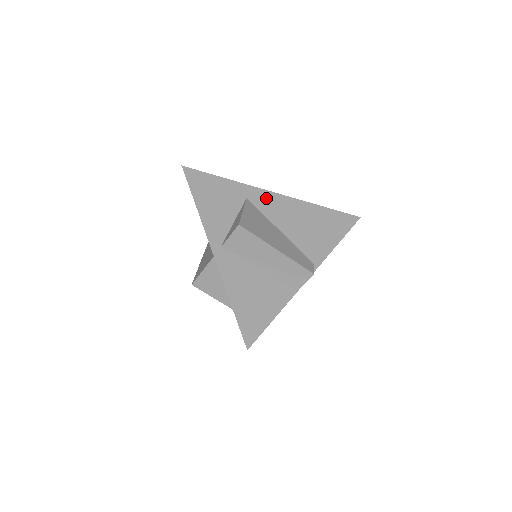
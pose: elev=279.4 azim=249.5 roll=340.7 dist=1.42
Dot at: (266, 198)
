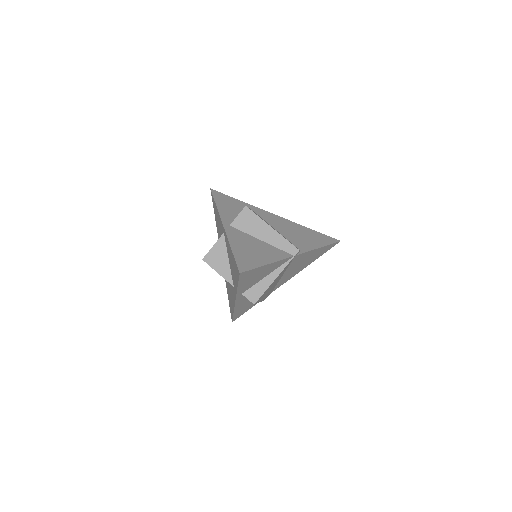
Dot at: (268, 215)
